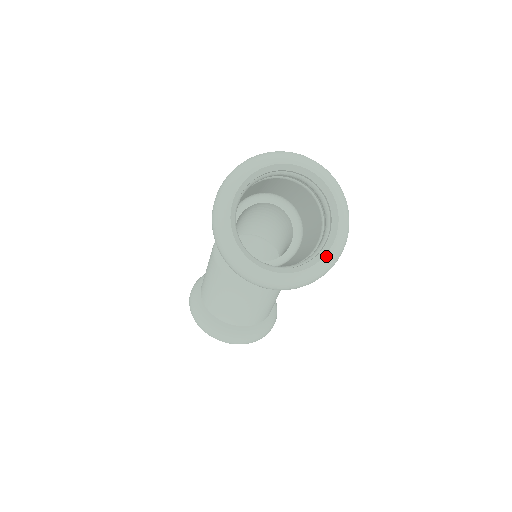
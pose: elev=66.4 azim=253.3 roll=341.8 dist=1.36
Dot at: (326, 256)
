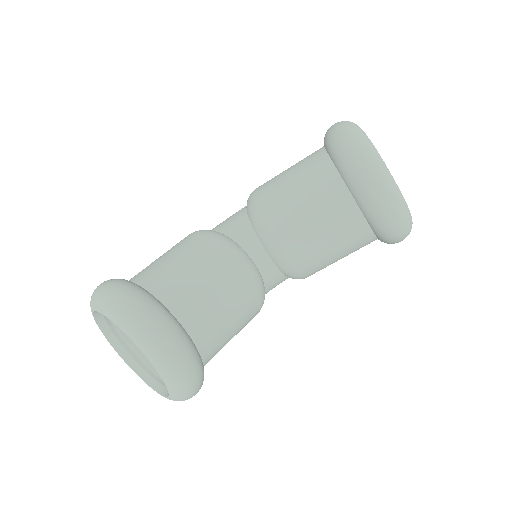
Dot at: occluded
